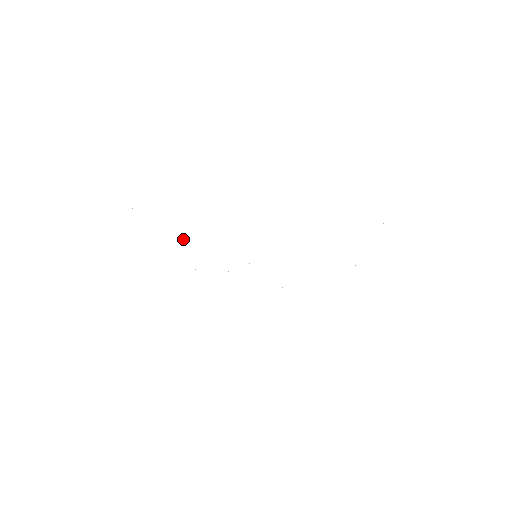
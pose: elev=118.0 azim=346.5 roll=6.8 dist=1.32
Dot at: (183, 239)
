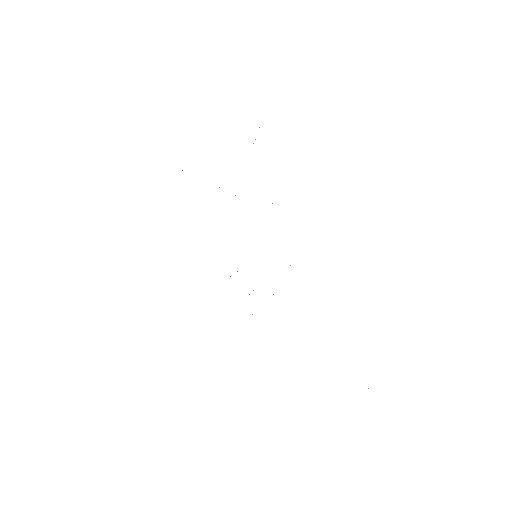
Dot at: occluded
